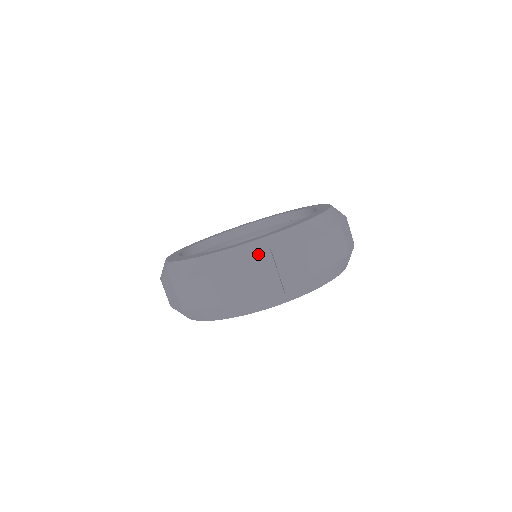
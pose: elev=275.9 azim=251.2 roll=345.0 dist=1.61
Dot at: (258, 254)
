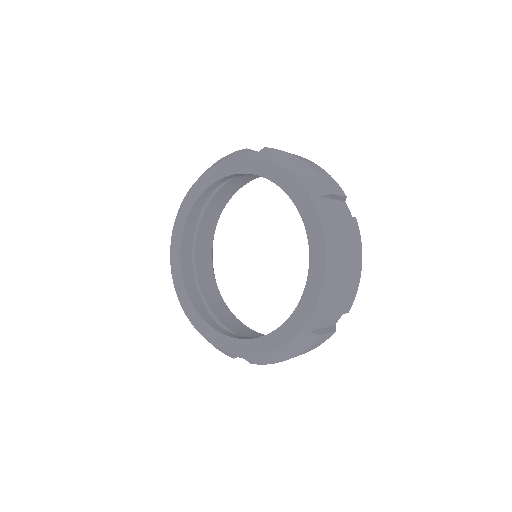
Dot at: (318, 323)
